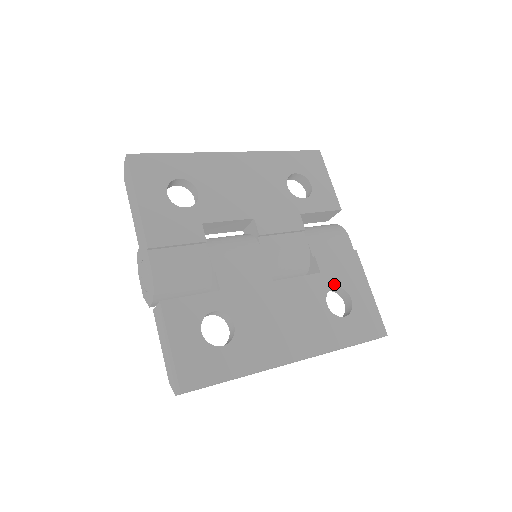
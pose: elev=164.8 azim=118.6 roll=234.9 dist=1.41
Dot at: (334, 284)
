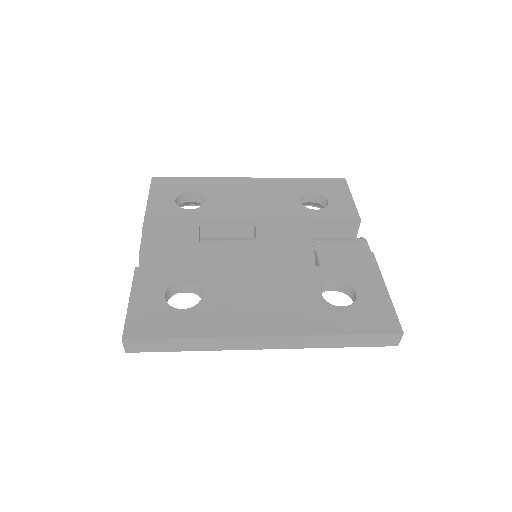
Dot at: (335, 277)
